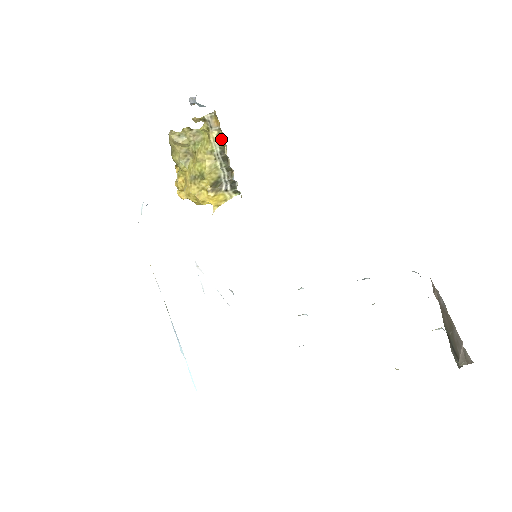
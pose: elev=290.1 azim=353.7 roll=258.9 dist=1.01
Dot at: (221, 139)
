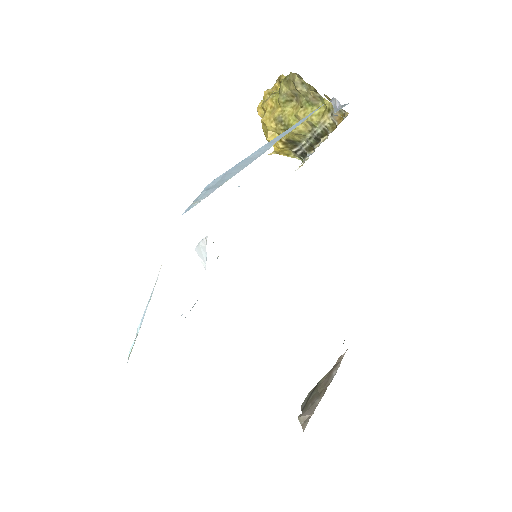
Dot at: (329, 130)
